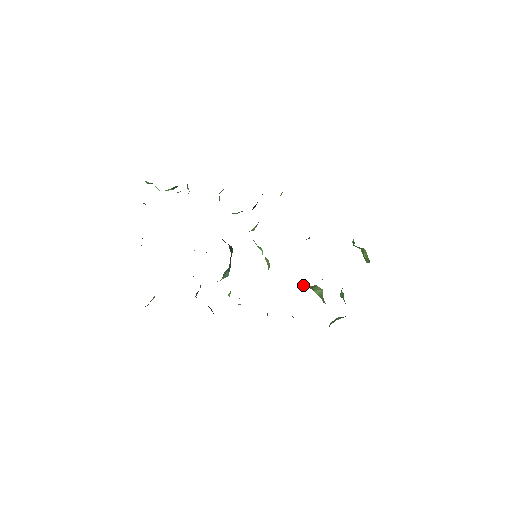
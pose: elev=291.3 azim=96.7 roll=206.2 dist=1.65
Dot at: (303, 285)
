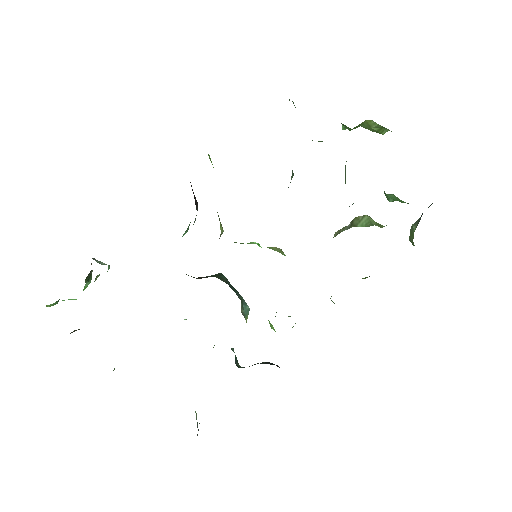
Dot at: occluded
